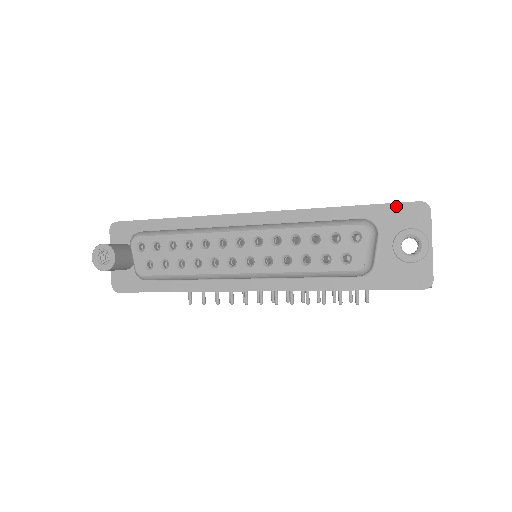
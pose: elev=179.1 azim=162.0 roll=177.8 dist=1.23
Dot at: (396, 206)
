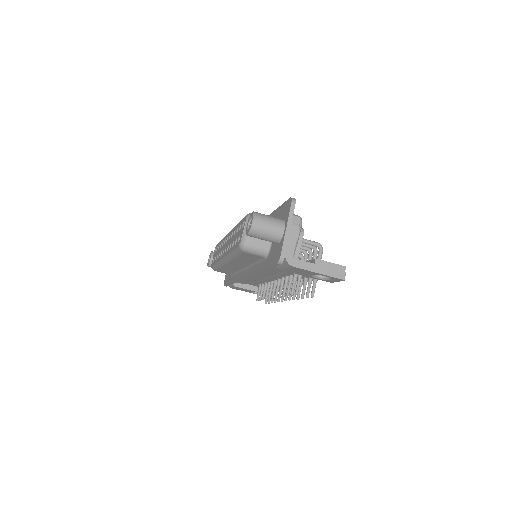
Dot at: (284, 204)
